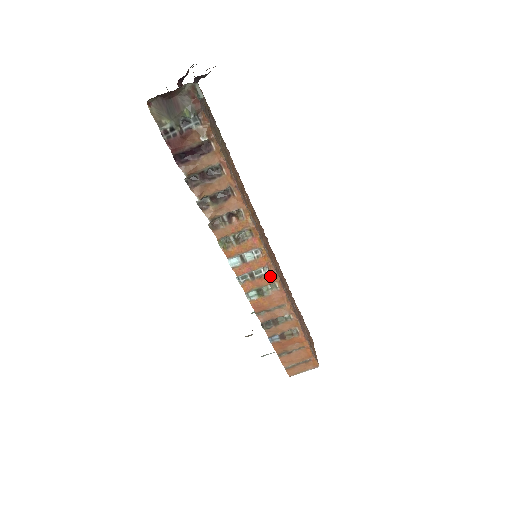
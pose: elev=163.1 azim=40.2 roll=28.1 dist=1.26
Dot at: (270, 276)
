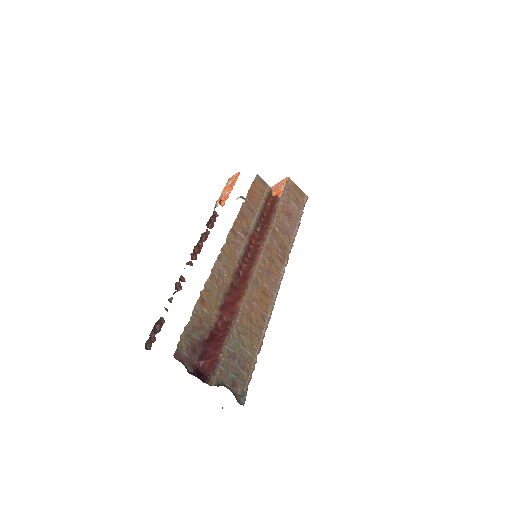
Dot at: occluded
